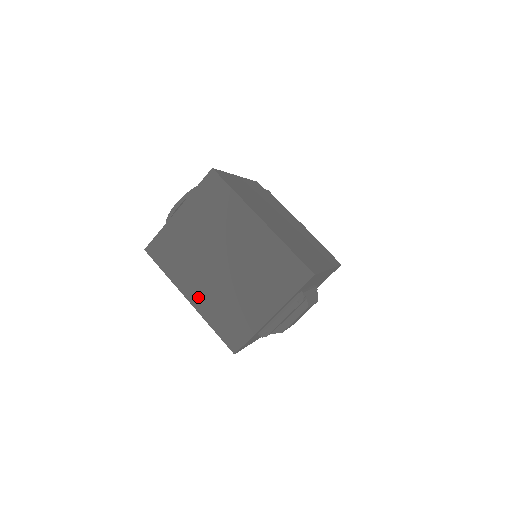
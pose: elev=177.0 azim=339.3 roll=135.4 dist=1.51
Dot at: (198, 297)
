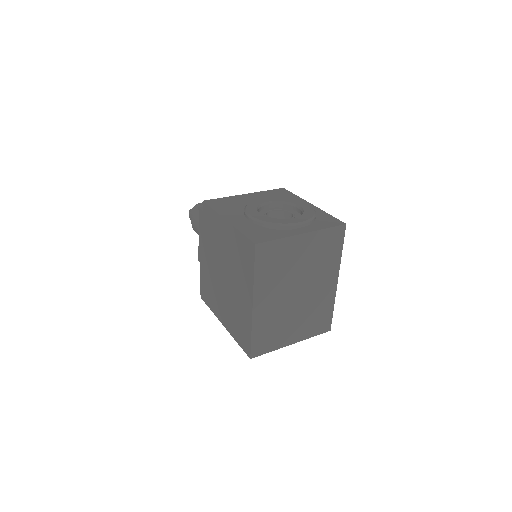
Dot at: (262, 308)
